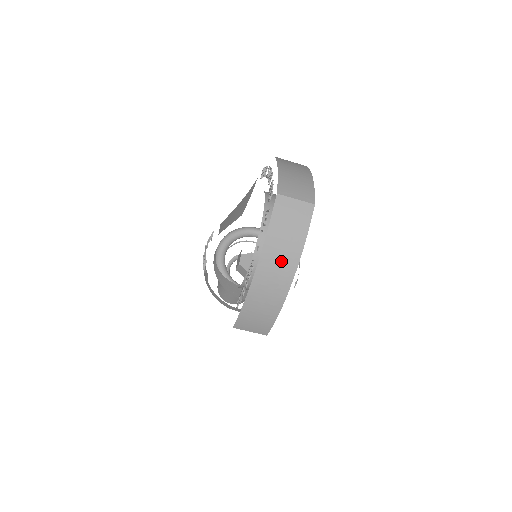
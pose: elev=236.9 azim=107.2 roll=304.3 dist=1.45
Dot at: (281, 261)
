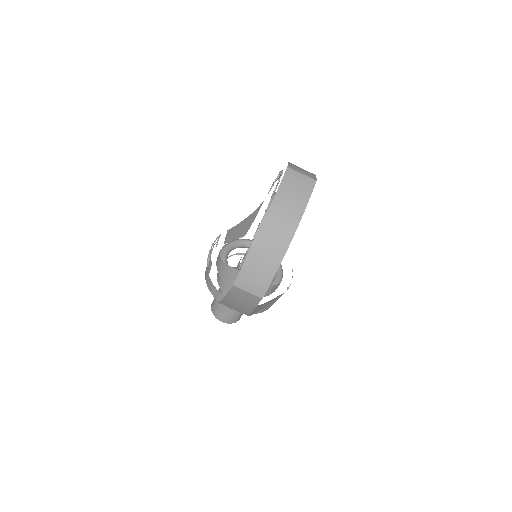
Dot at: (285, 218)
